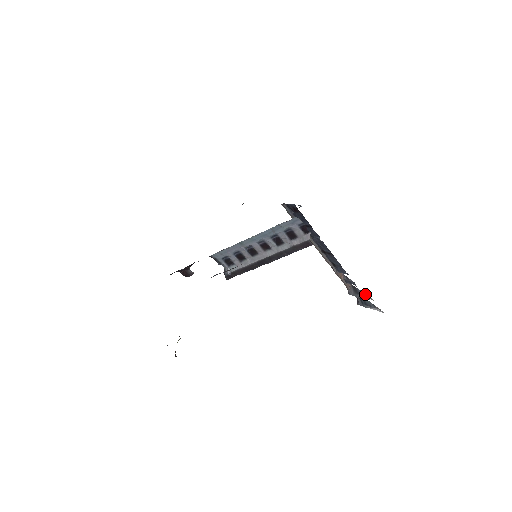
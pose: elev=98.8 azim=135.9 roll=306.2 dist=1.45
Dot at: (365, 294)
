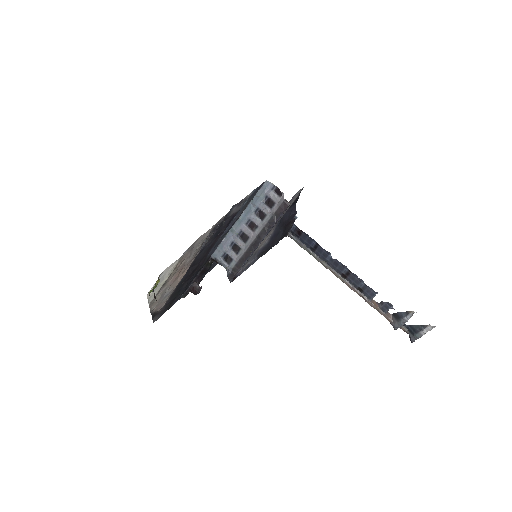
Dot at: (405, 312)
